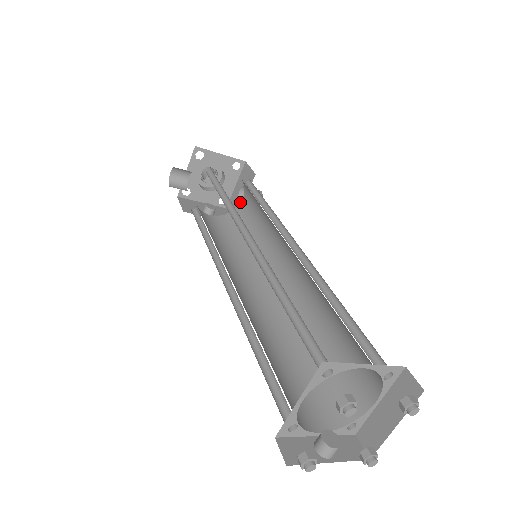
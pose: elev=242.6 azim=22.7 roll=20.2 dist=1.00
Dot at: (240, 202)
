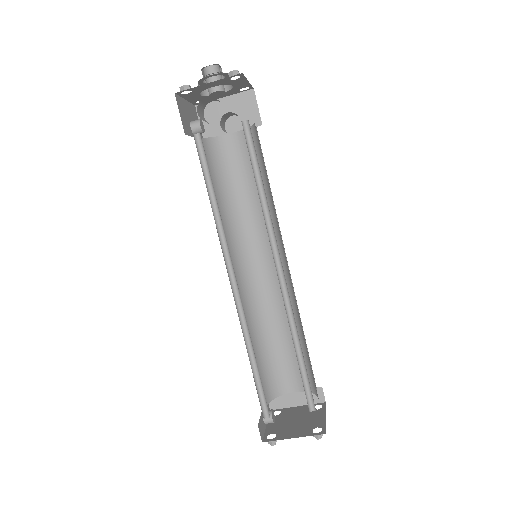
Dot at: (227, 134)
